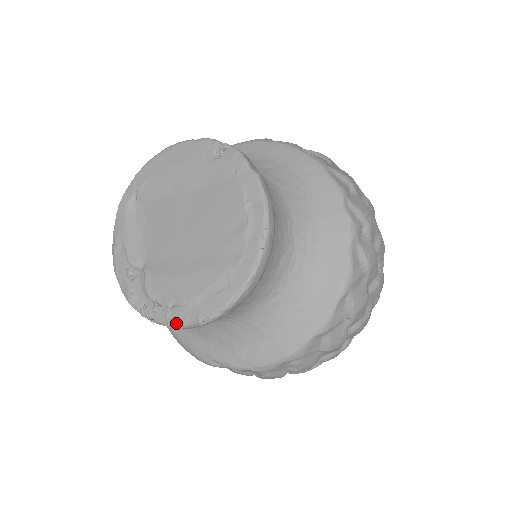
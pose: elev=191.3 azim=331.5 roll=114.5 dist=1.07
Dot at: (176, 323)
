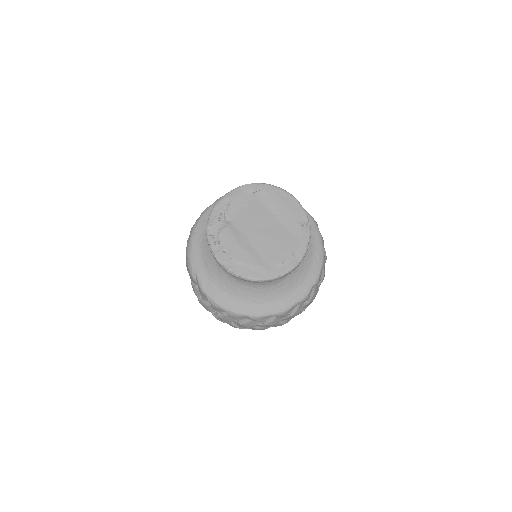
Dot at: (219, 259)
